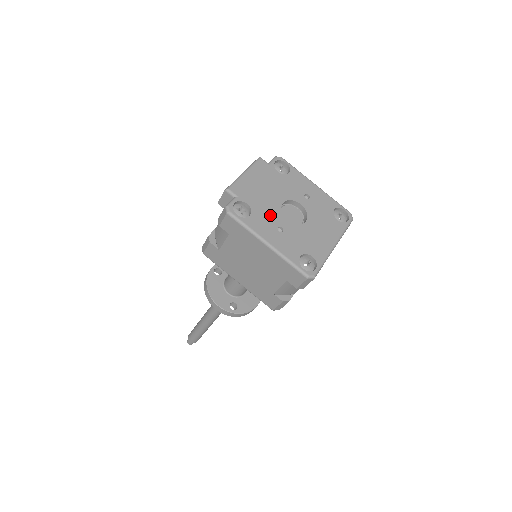
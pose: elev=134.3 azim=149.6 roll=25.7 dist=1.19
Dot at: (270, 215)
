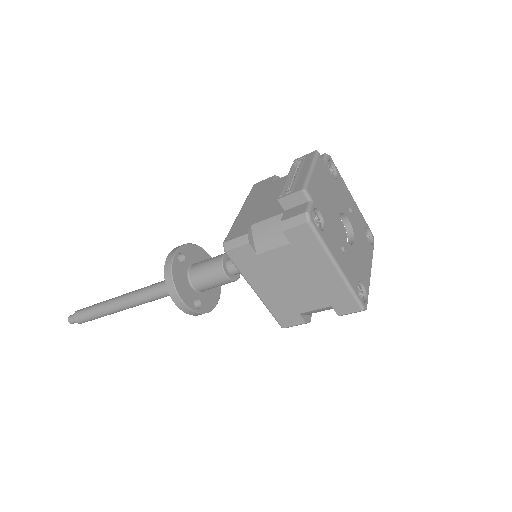
Dot at: (335, 230)
